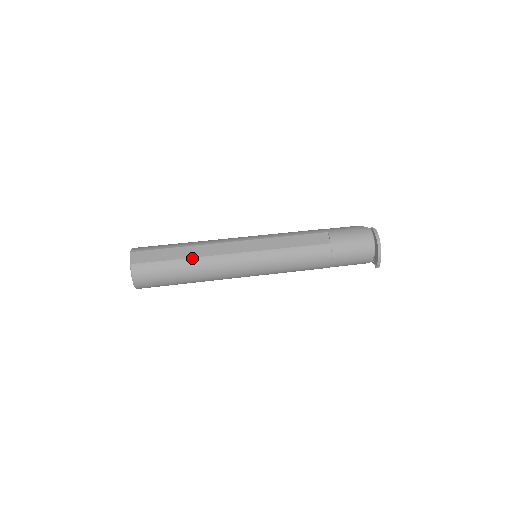
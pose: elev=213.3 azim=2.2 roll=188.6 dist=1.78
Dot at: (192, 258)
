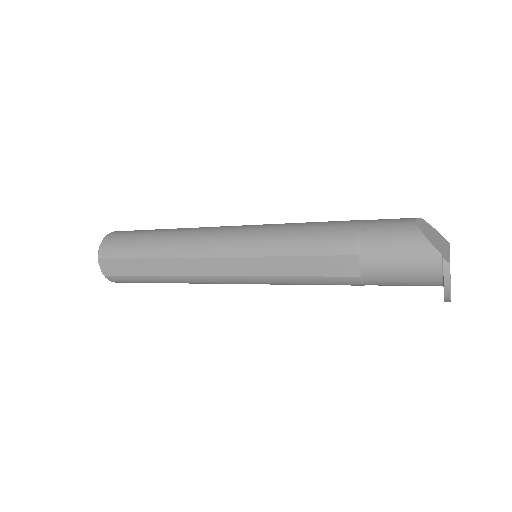
Dot at: (167, 276)
